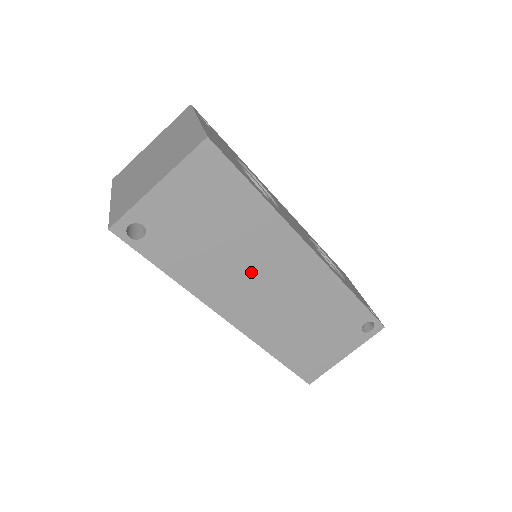
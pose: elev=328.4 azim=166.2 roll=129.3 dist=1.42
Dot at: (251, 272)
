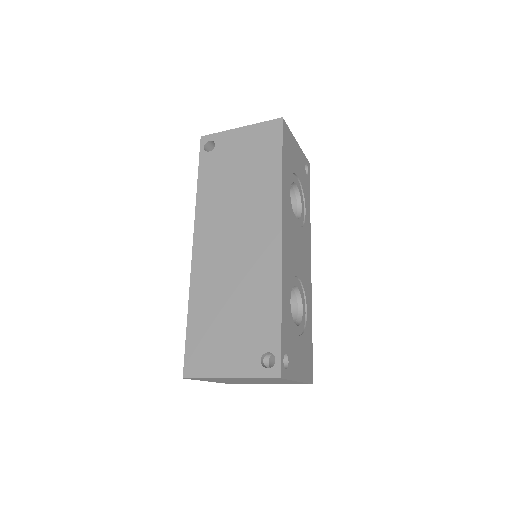
Dot at: (235, 220)
